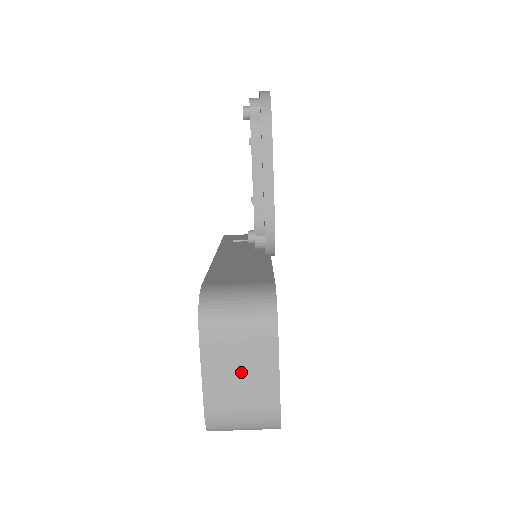
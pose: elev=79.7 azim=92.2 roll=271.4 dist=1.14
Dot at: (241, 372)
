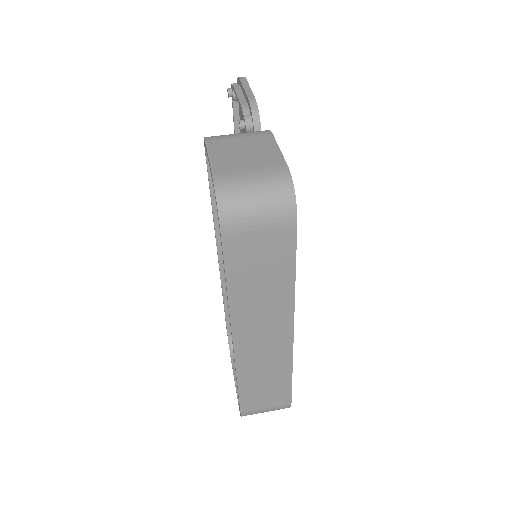
Dot at: (245, 152)
